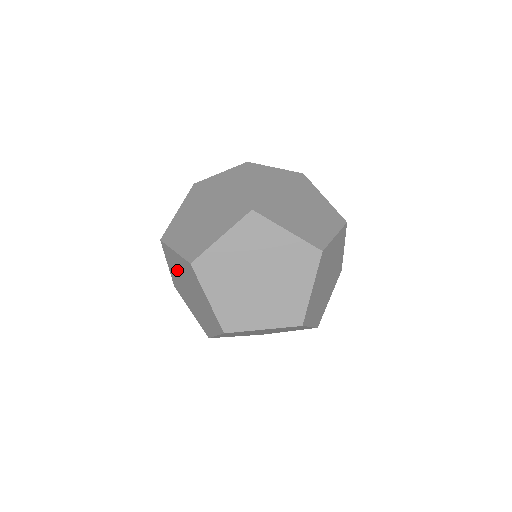
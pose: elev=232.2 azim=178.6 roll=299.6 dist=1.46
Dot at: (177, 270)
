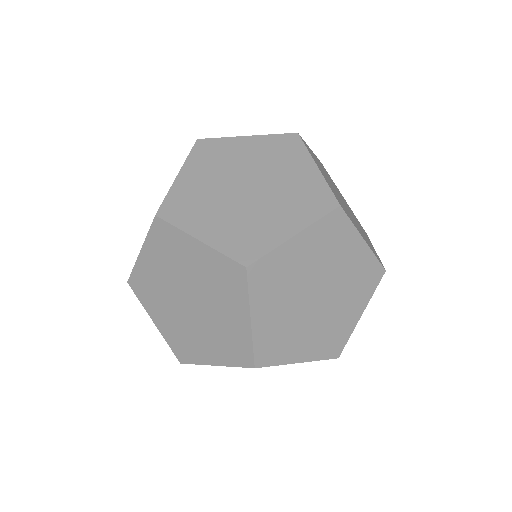
Dot at: occluded
